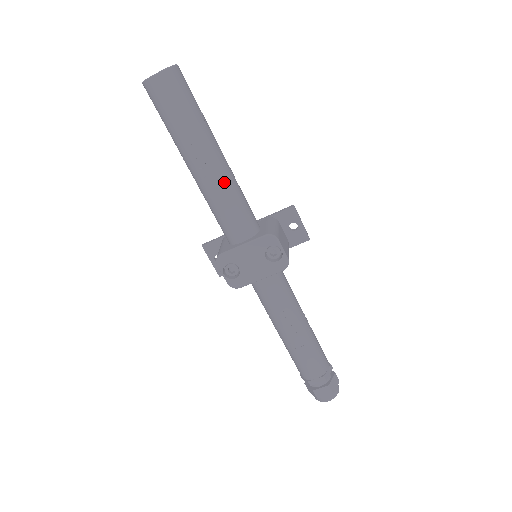
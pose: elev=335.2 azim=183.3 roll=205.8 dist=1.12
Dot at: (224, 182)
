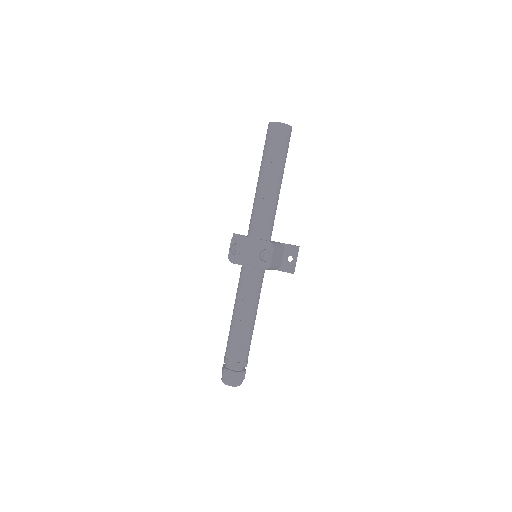
Dot at: (269, 198)
